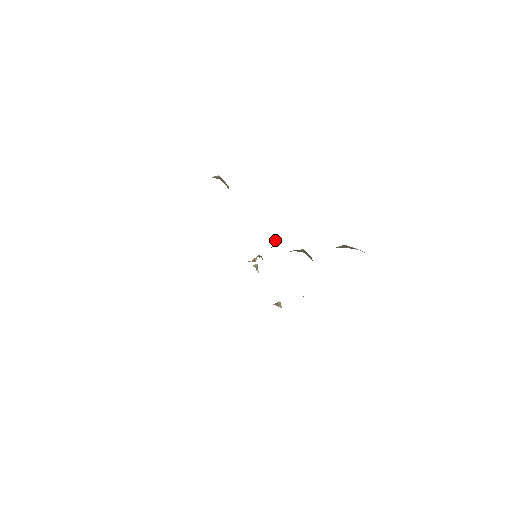
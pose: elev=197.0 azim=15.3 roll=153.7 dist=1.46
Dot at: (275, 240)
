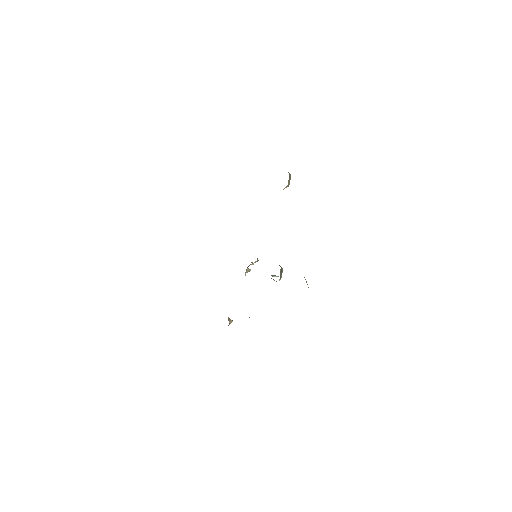
Dot at: (275, 275)
